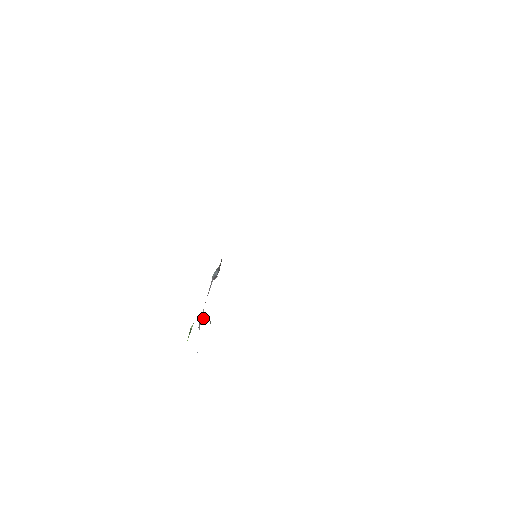
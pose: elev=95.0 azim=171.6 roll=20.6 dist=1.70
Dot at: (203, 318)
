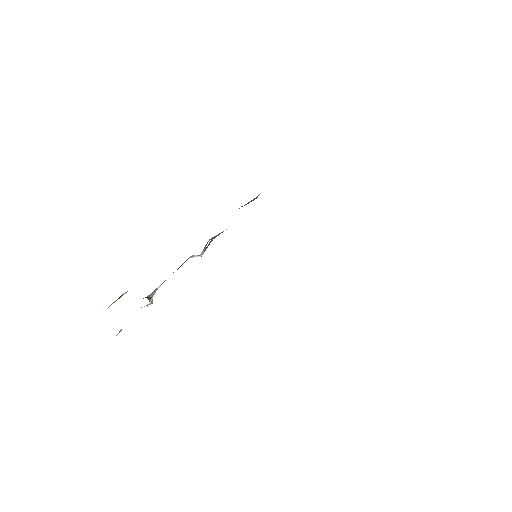
Dot at: (152, 296)
